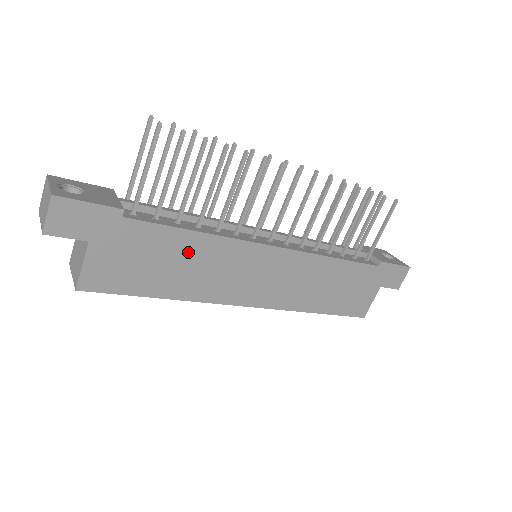
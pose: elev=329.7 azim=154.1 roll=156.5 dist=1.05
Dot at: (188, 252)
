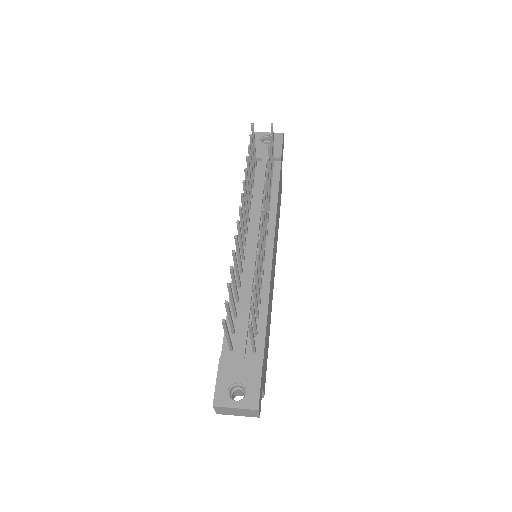
Dot at: (268, 316)
